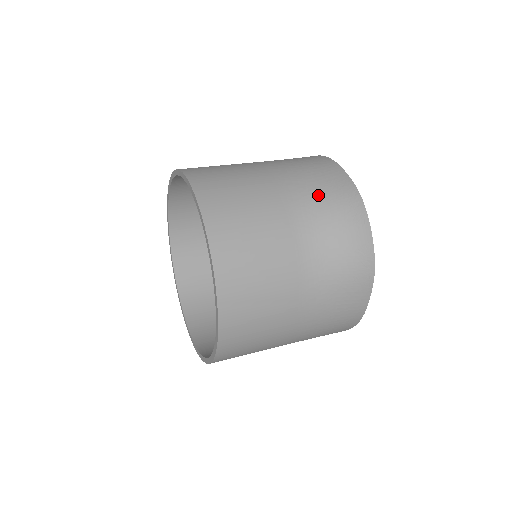
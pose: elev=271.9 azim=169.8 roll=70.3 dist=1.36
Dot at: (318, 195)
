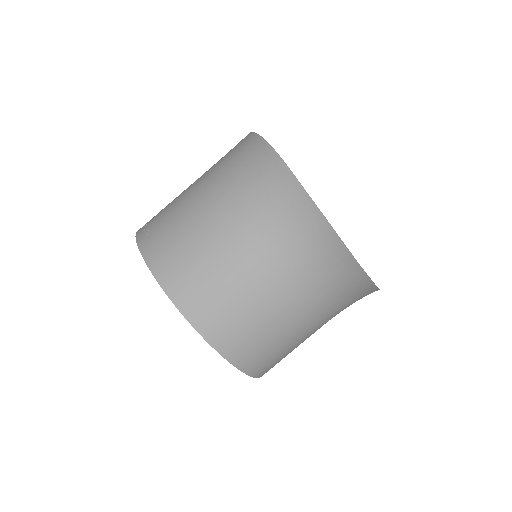
Dot at: (286, 233)
